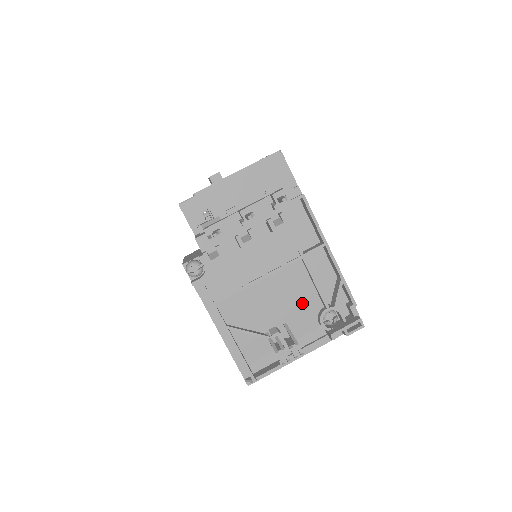
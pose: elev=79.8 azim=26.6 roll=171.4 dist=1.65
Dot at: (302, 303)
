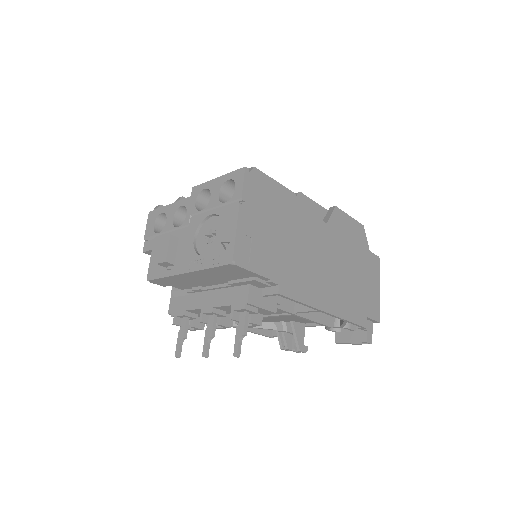
Dot at: occluded
